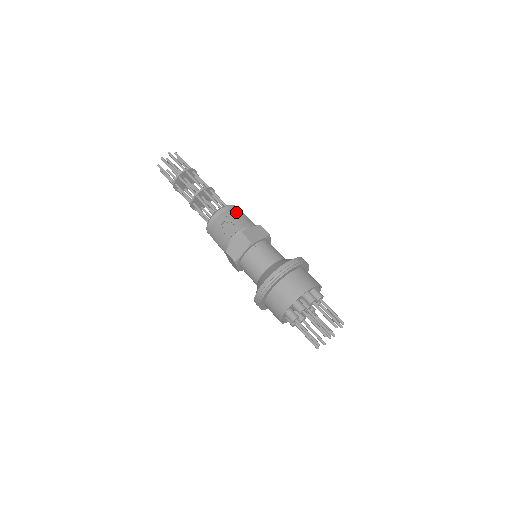
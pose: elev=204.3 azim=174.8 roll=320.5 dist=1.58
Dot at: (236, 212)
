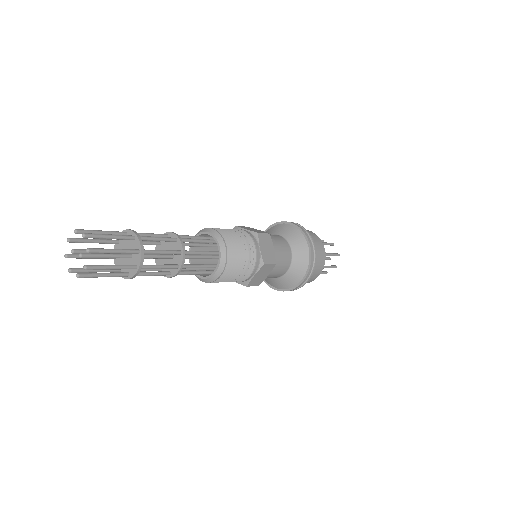
Dot at: (235, 245)
